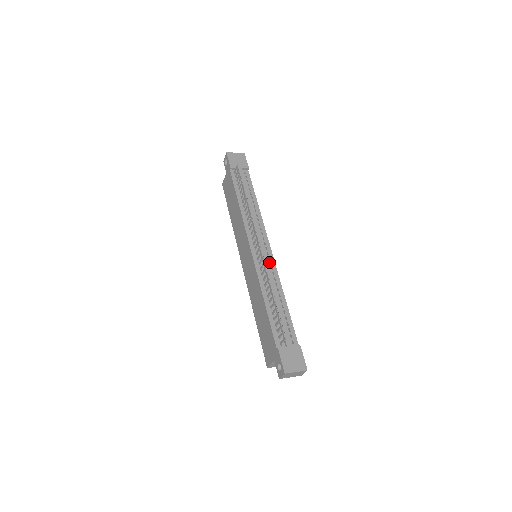
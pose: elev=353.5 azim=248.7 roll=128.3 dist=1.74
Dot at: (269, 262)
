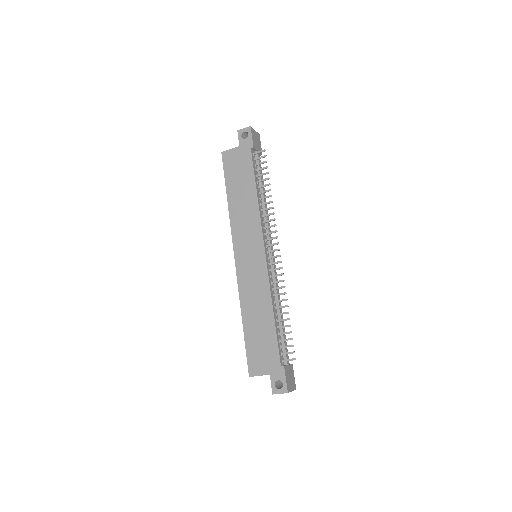
Dot at: occluded
